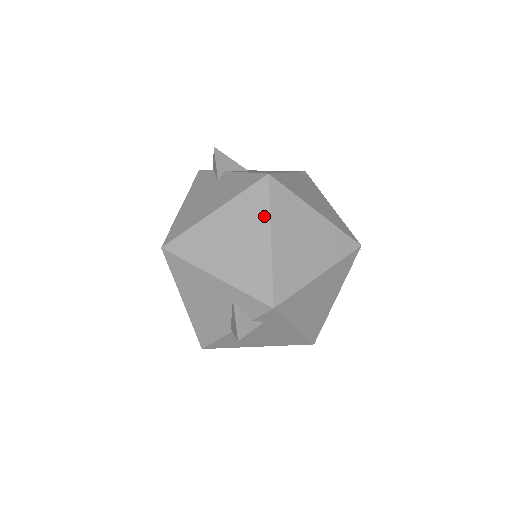
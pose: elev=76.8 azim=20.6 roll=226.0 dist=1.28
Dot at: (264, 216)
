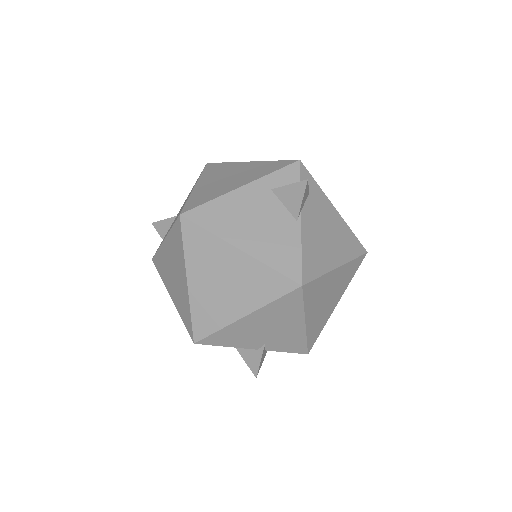
Dot at: (230, 164)
